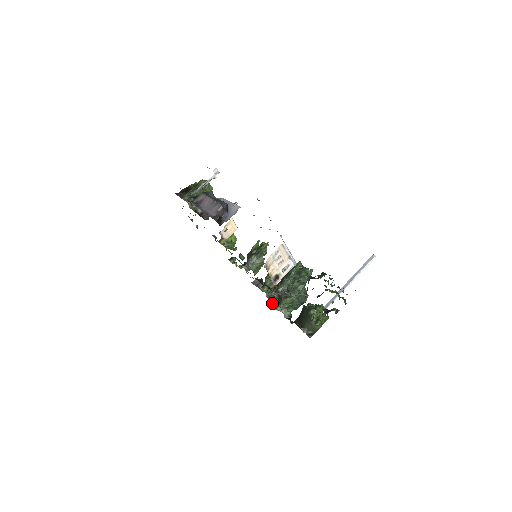
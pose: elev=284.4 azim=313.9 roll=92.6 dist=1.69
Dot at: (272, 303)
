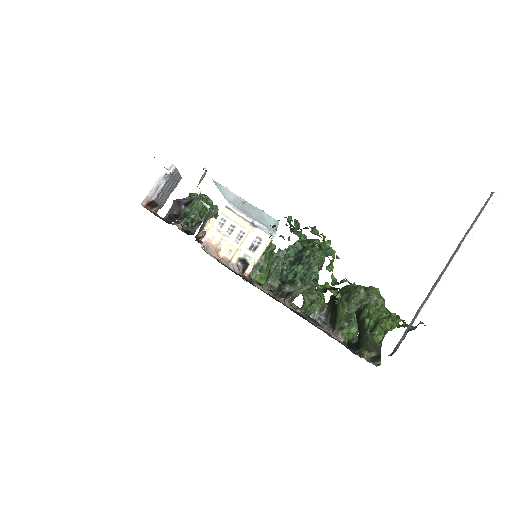
Dot at: occluded
